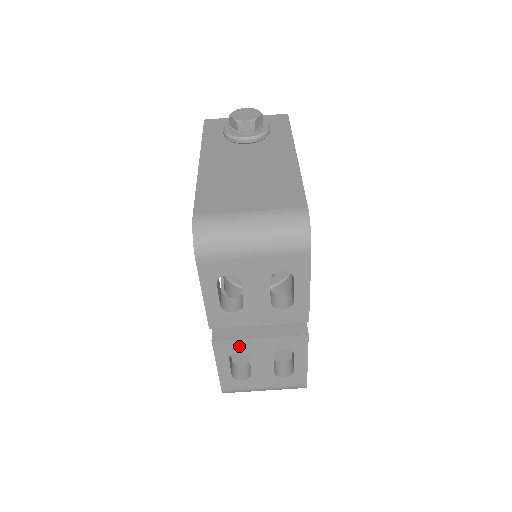
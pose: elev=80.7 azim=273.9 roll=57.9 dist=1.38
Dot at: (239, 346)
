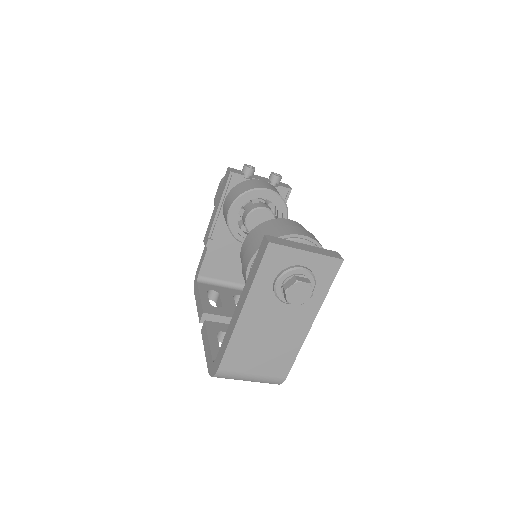
Dot at: occluded
